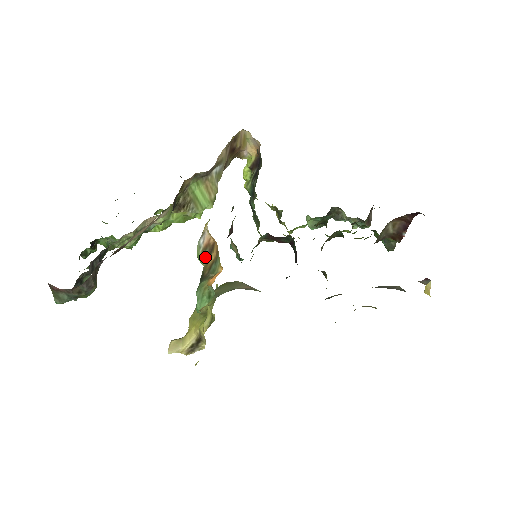
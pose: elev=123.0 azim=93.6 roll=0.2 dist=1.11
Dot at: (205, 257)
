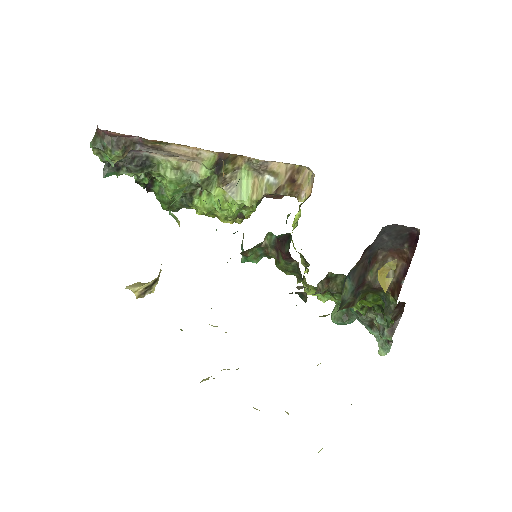
Dot at: occluded
